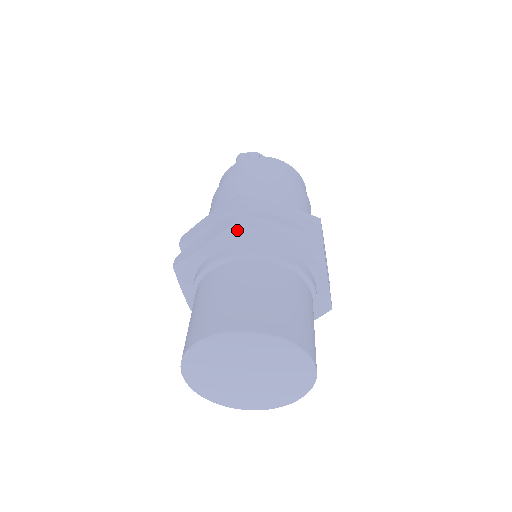
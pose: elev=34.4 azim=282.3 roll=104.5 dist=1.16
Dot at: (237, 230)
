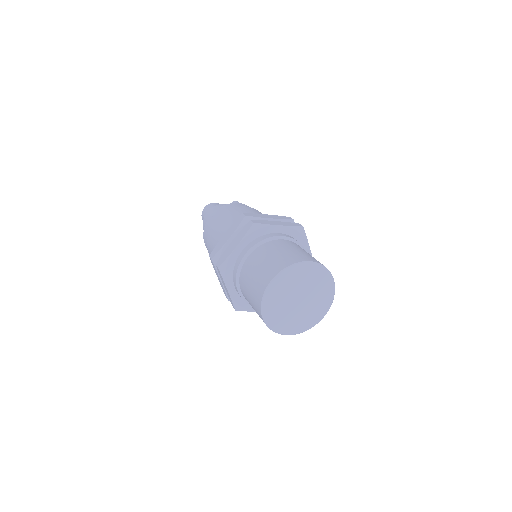
Dot at: (301, 230)
